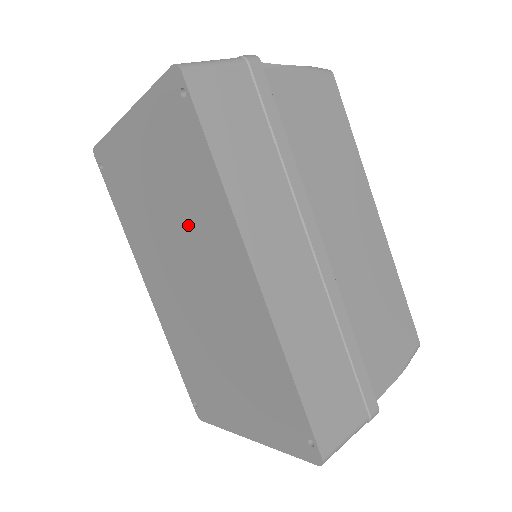
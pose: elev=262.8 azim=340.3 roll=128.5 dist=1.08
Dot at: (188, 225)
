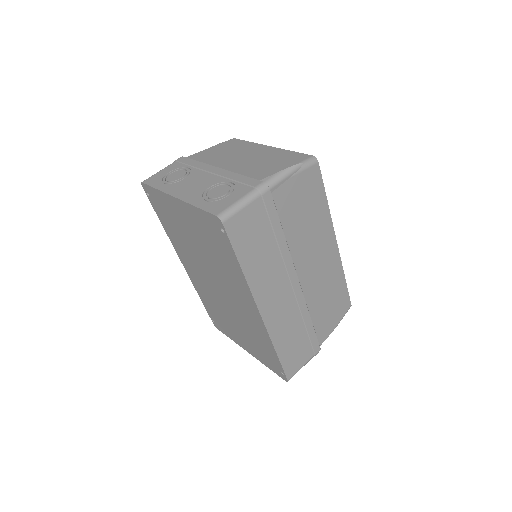
Dot at: (218, 269)
